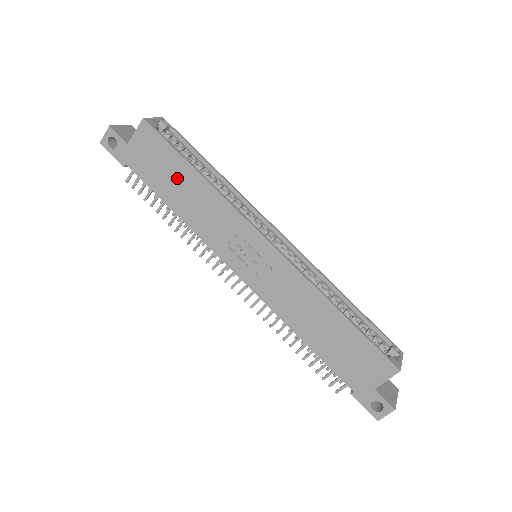
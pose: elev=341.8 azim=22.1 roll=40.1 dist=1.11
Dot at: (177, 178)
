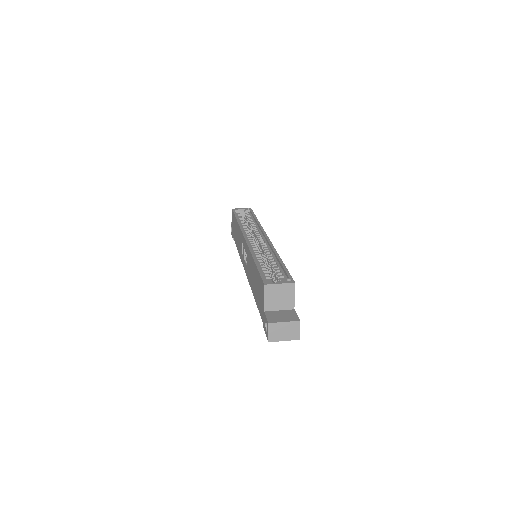
Dot at: (236, 230)
